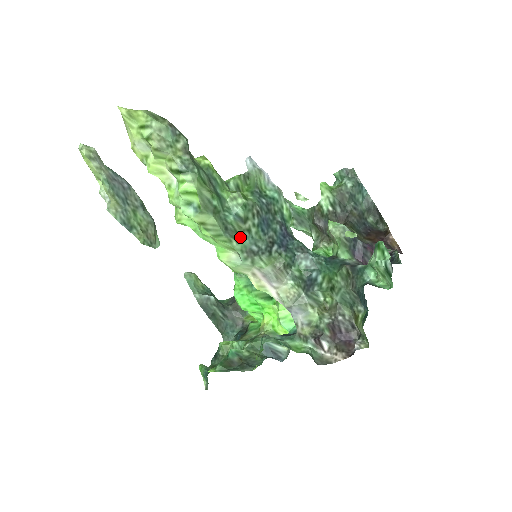
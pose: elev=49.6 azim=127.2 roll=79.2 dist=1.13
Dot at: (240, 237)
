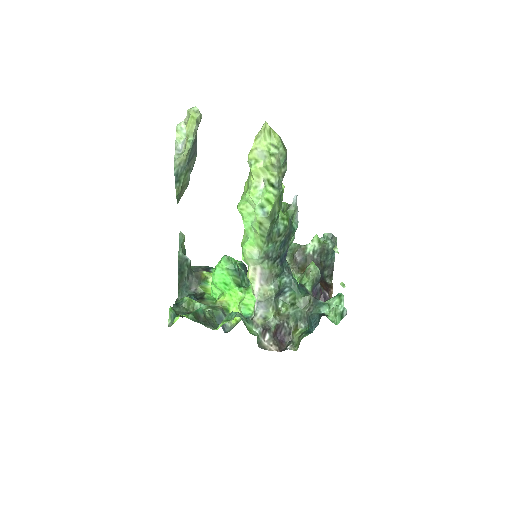
Dot at: (271, 244)
